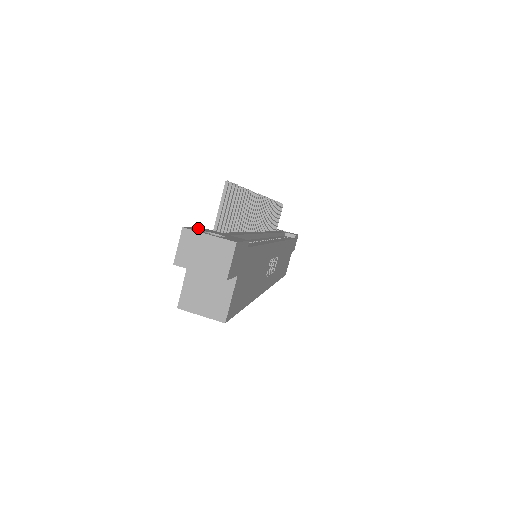
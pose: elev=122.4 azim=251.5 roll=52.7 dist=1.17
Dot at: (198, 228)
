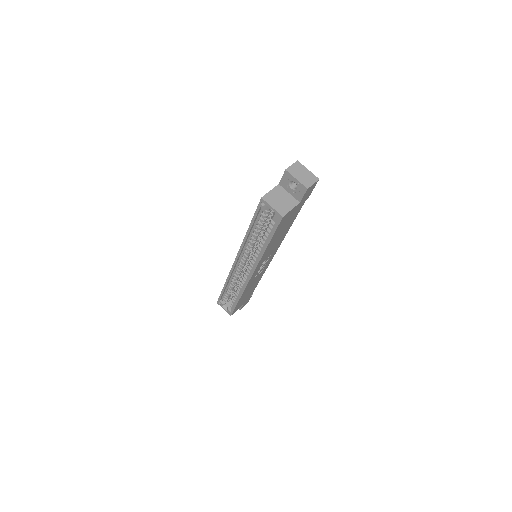
Dot at: occluded
